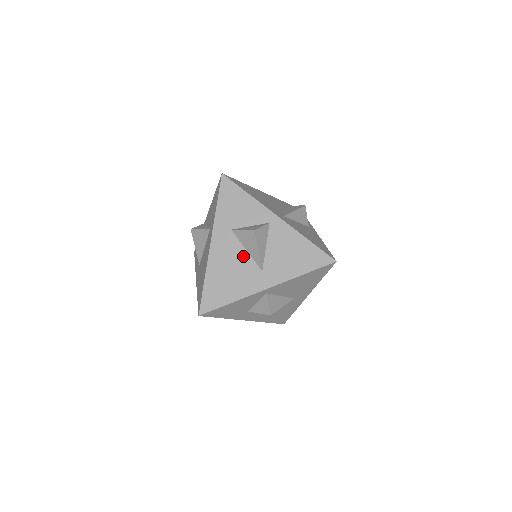
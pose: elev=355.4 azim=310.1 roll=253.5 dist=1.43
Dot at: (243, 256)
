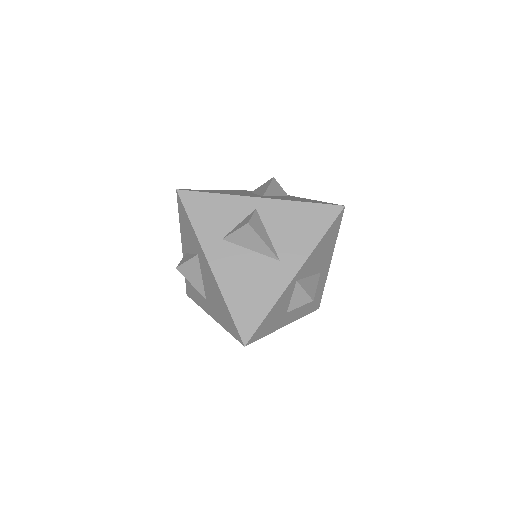
Dot at: occluded
